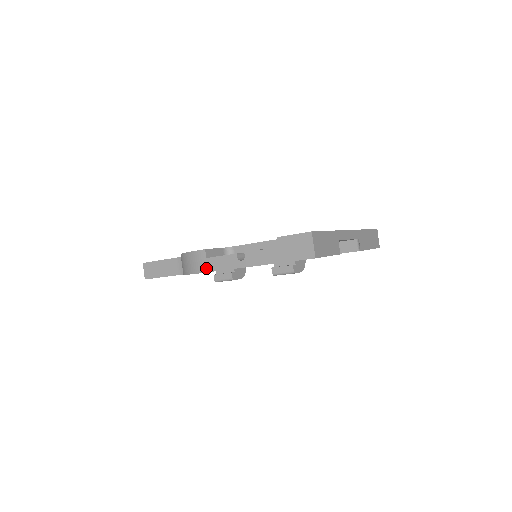
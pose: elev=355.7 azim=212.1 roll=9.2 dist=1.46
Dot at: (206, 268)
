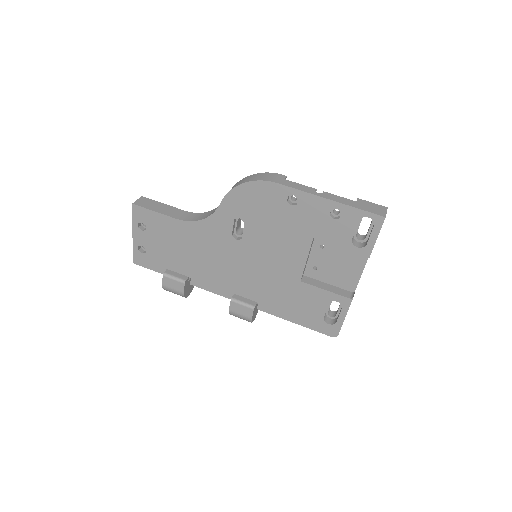
Dot at: (281, 182)
